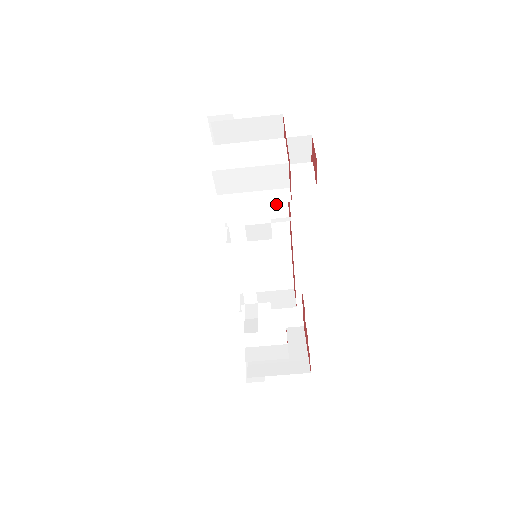
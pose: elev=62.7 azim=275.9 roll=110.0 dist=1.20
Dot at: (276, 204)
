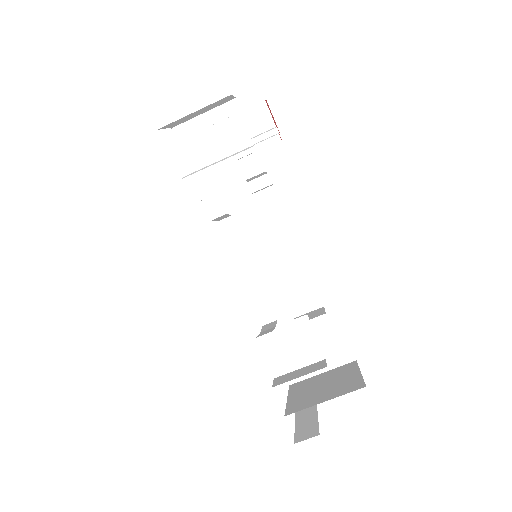
Dot at: (267, 204)
